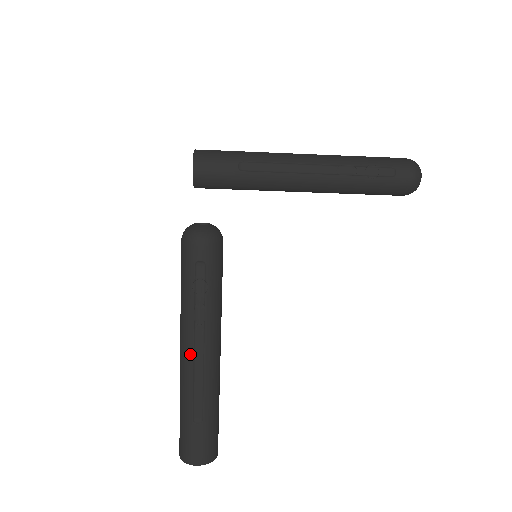
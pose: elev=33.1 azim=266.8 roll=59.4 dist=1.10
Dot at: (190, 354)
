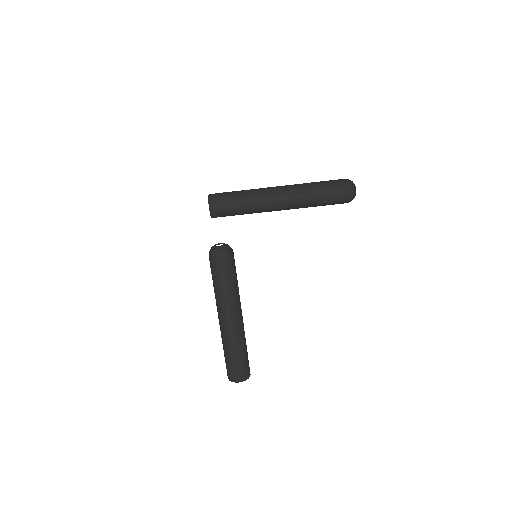
Dot at: (224, 320)
